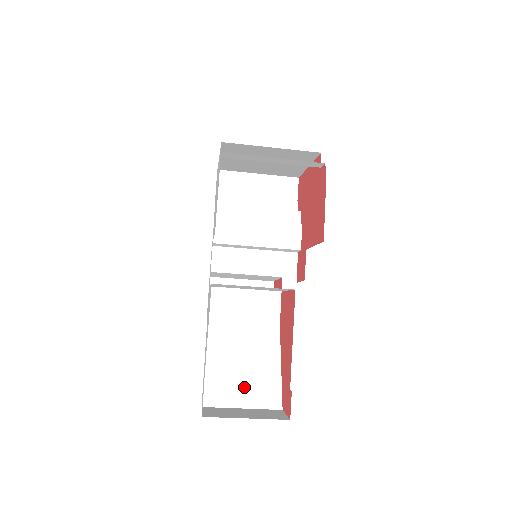
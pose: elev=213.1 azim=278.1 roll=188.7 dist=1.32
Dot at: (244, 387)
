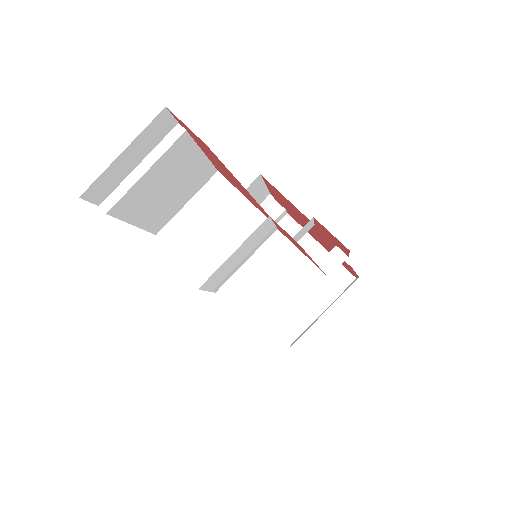
Dot at: occluded
